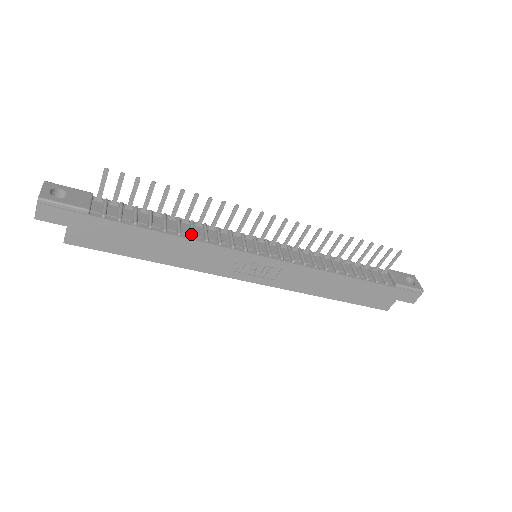
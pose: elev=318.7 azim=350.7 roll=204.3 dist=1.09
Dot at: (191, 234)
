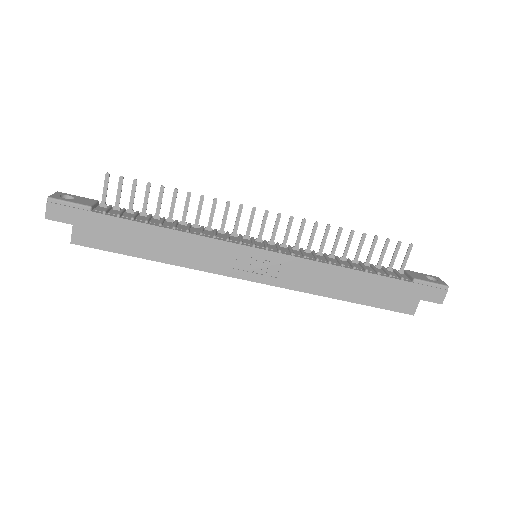
Dot at: (186, 229)
